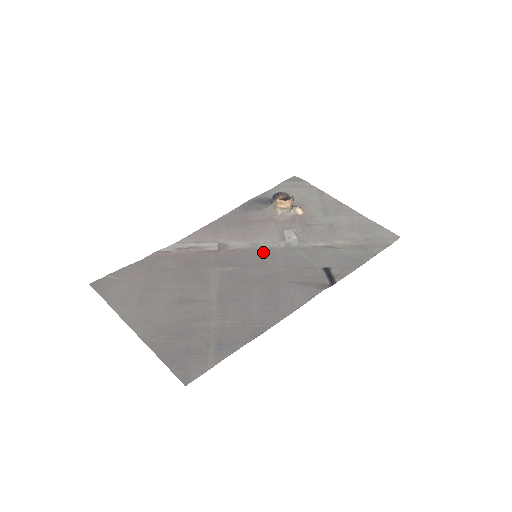
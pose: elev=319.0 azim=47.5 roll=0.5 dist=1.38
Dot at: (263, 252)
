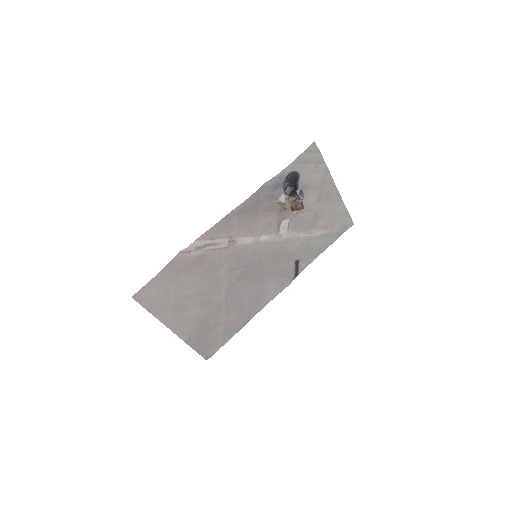
Dot at: (261, 248)
